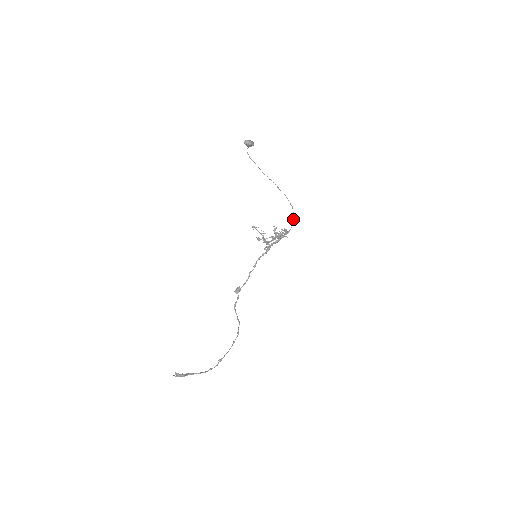
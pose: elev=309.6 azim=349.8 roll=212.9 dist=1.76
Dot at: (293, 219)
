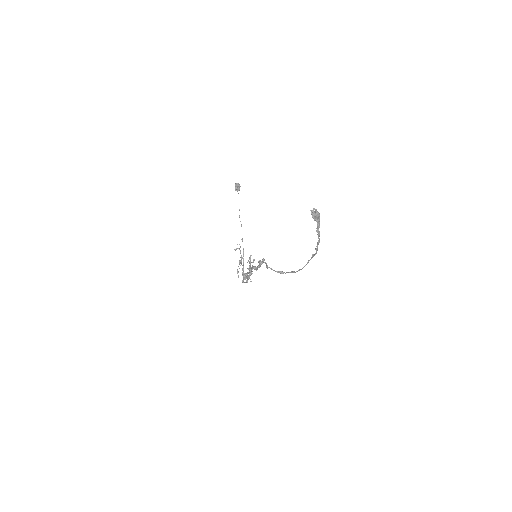
Dot at: occluded
